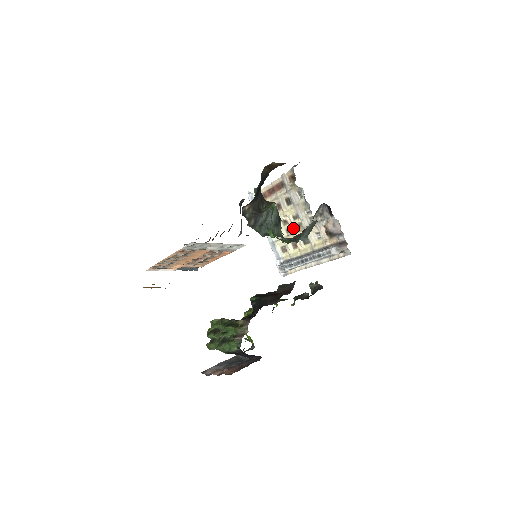
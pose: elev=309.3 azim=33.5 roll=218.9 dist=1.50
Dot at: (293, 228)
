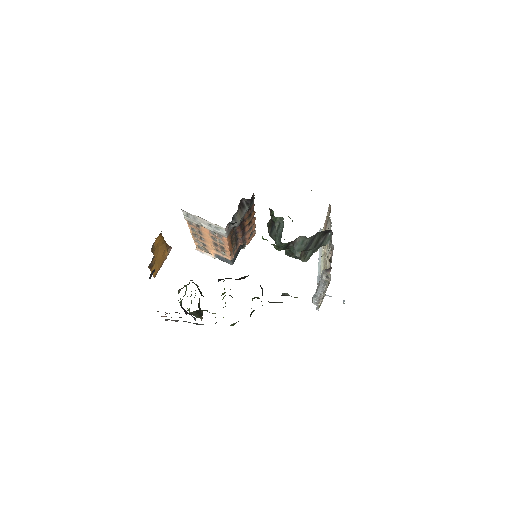
Dot at: (325, 259)
